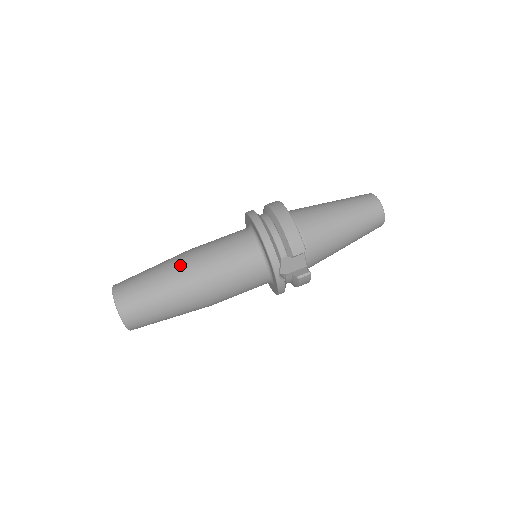
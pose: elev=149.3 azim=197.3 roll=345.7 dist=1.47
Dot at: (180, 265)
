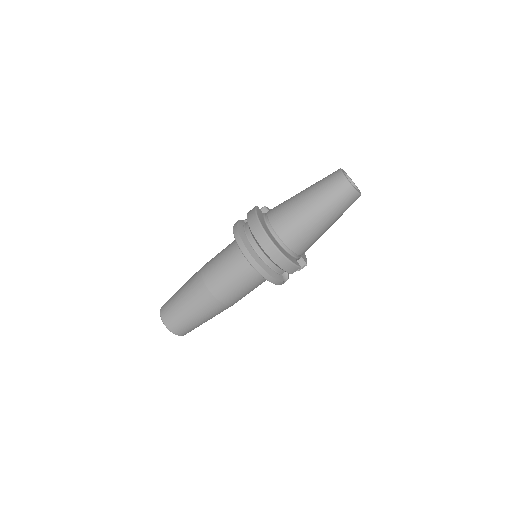
Dot at: (205, 301)
